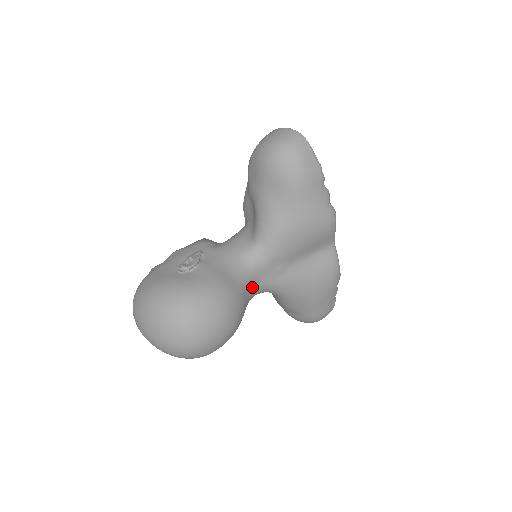
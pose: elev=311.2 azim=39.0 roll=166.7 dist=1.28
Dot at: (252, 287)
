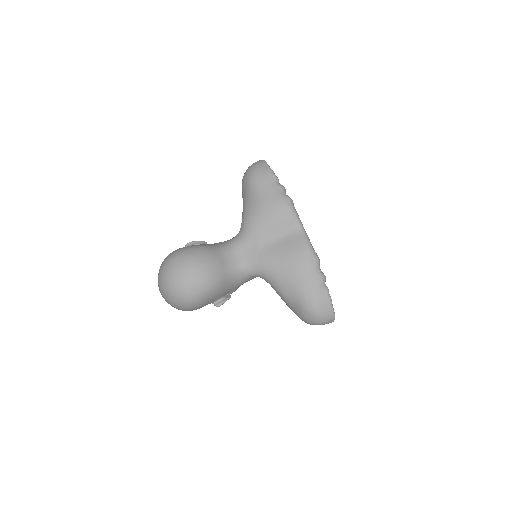
Dot at: (233, 259)
